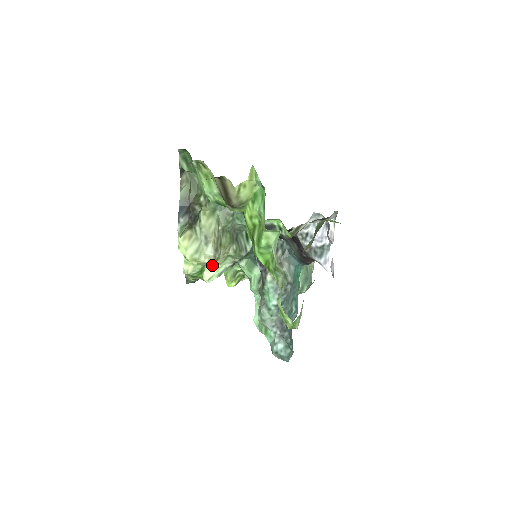
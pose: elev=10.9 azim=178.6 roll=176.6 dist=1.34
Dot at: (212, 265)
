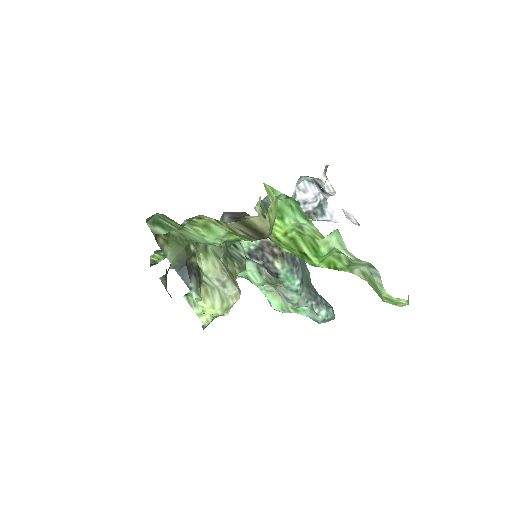
Dot at: occluded
